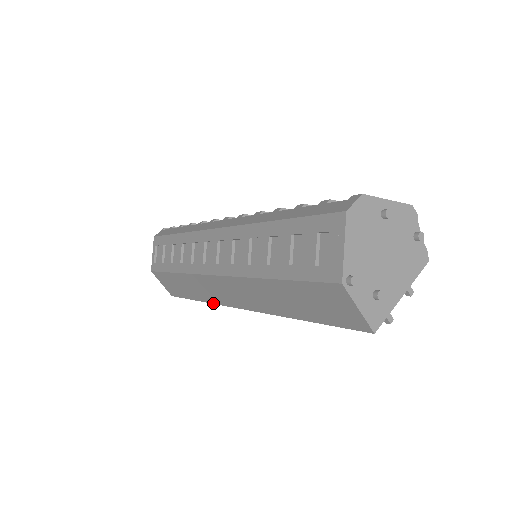
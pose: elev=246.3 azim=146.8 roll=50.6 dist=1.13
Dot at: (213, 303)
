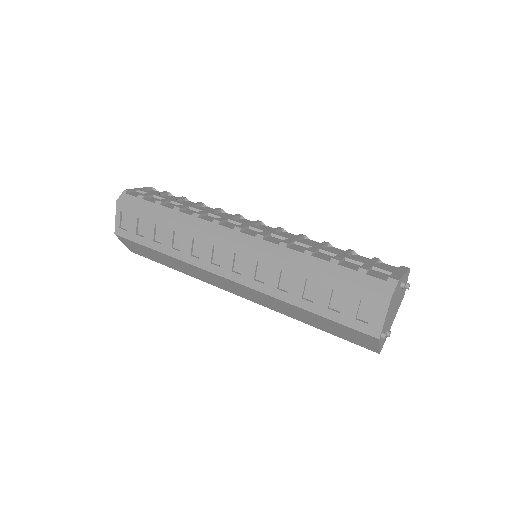
Dot at: (201, 280)
